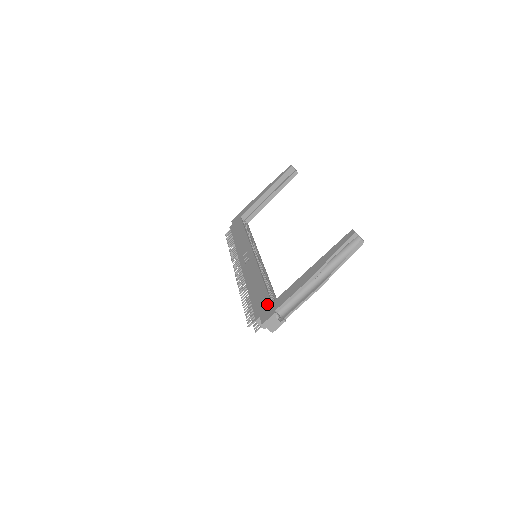
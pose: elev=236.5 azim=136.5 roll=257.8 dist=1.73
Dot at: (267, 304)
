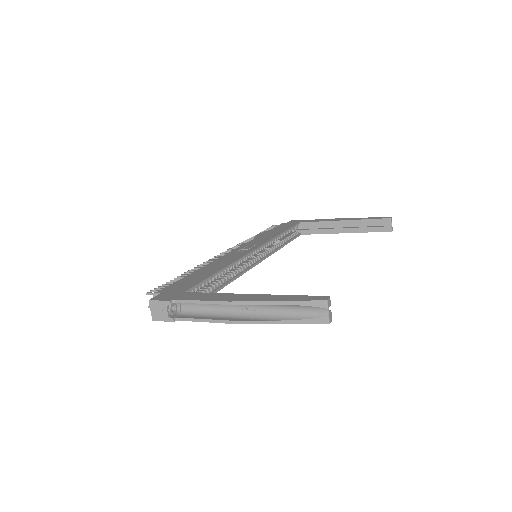
Dot at: (181, 289)
